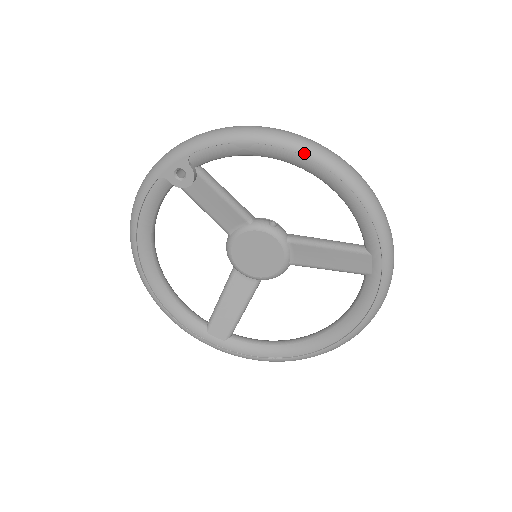
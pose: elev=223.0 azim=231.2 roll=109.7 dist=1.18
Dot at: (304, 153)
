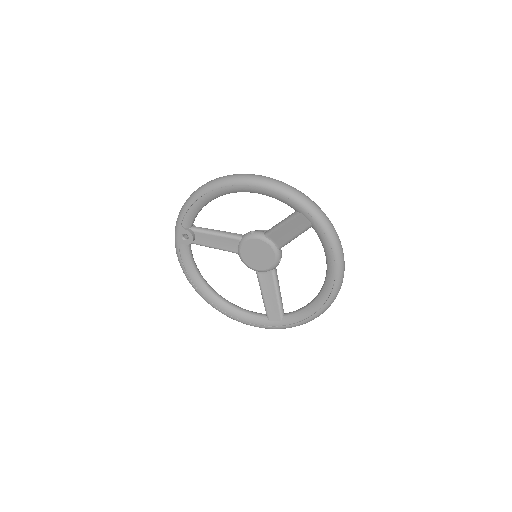
Dot at: (222, 186)
